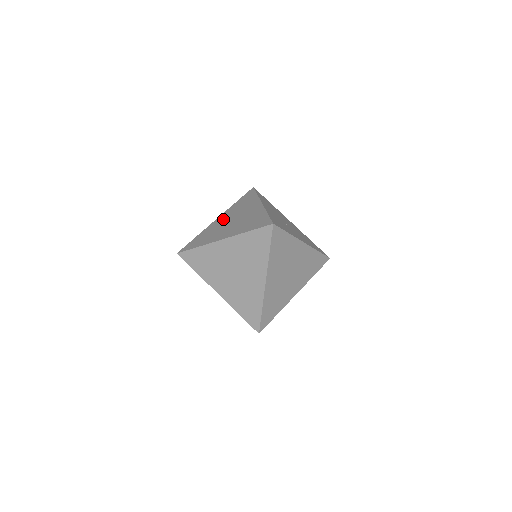
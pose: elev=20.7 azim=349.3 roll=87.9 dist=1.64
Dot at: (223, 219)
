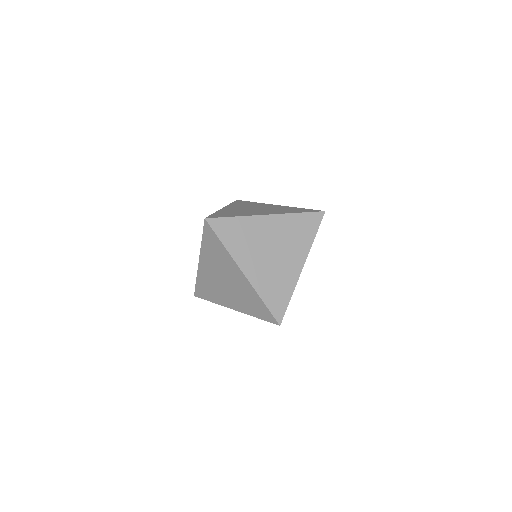
Dot at: occluded
